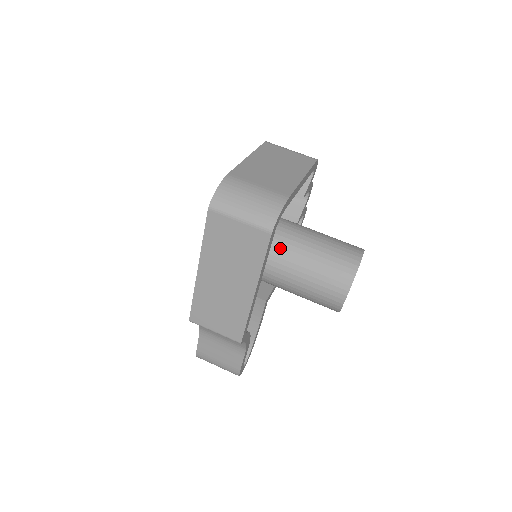
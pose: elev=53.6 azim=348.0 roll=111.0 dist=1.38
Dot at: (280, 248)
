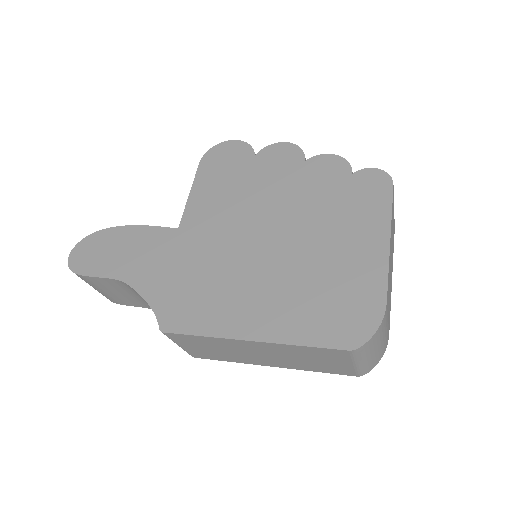
Dot at: occluded
